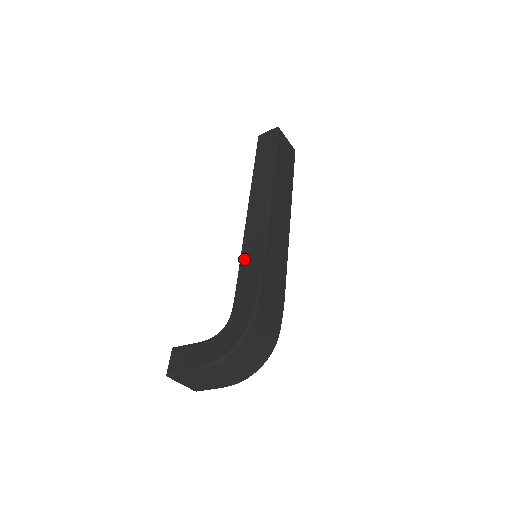
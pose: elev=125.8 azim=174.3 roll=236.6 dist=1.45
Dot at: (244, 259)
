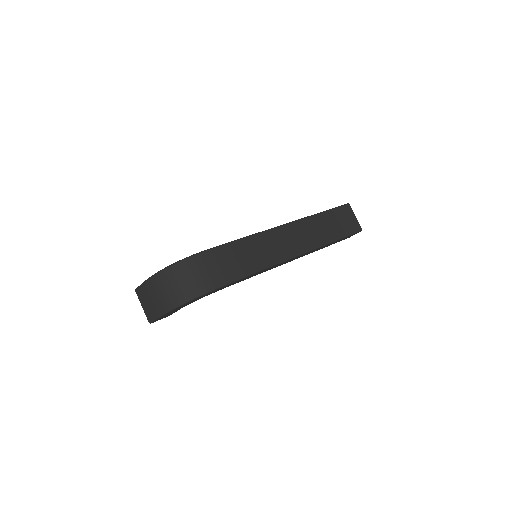
Dot at: occluded
